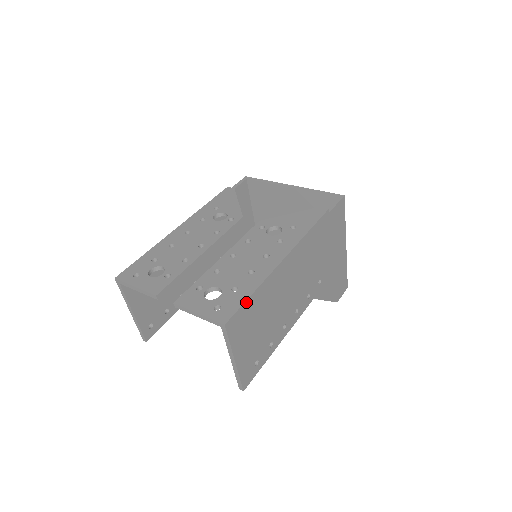
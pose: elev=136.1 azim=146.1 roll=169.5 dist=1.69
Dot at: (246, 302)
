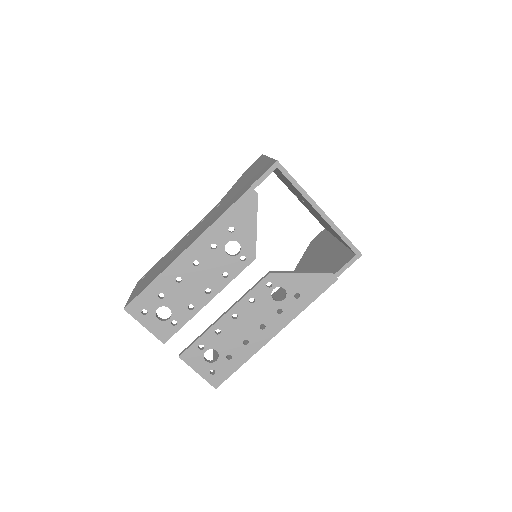
Dot at: (235, 371)
